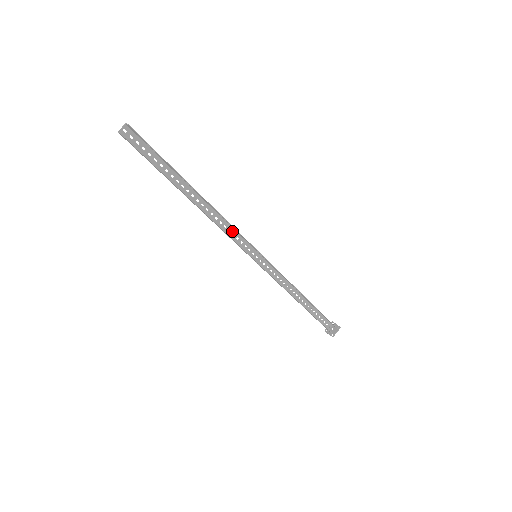
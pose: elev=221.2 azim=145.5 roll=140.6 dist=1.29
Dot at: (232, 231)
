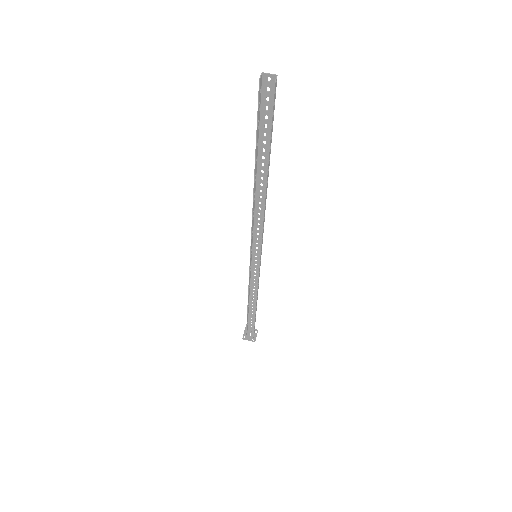
Dot at: (261, 227)
